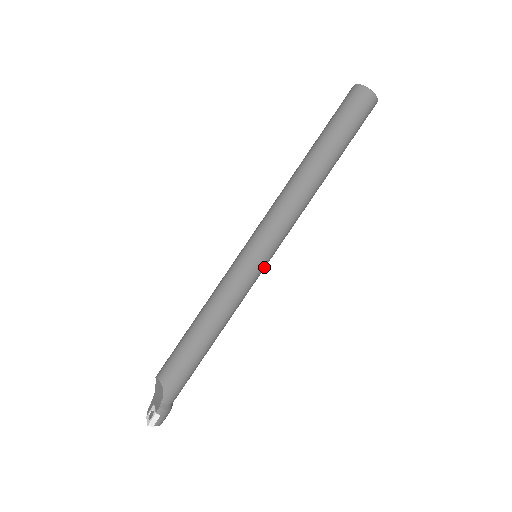
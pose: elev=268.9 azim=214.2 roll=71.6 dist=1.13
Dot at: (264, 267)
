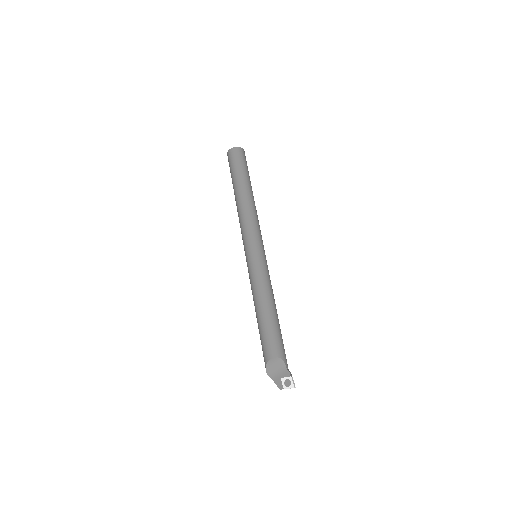
Dot at: occluded
